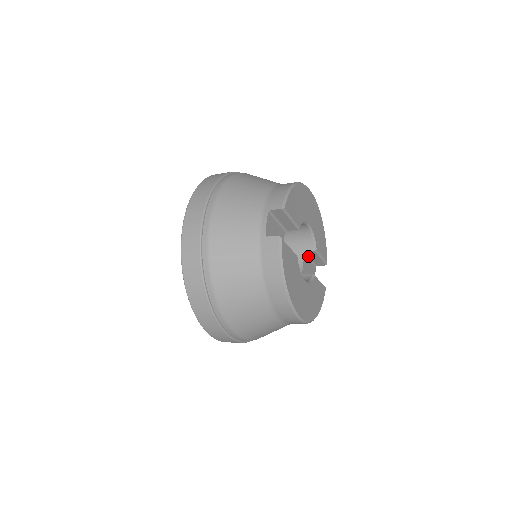
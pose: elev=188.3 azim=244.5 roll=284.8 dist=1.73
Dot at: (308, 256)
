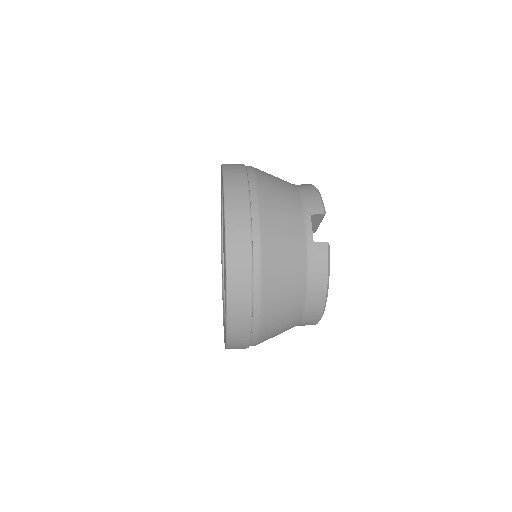
Dot at: occluded
